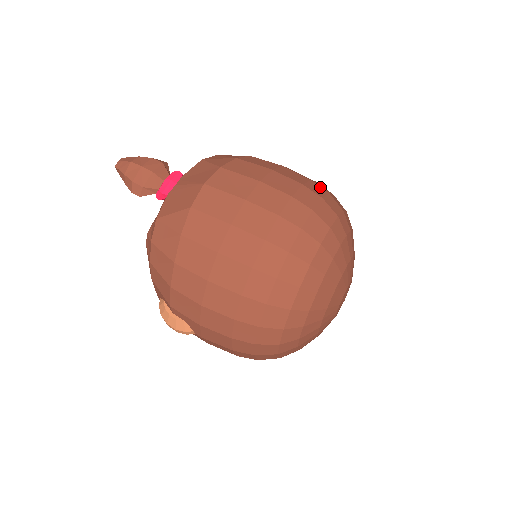
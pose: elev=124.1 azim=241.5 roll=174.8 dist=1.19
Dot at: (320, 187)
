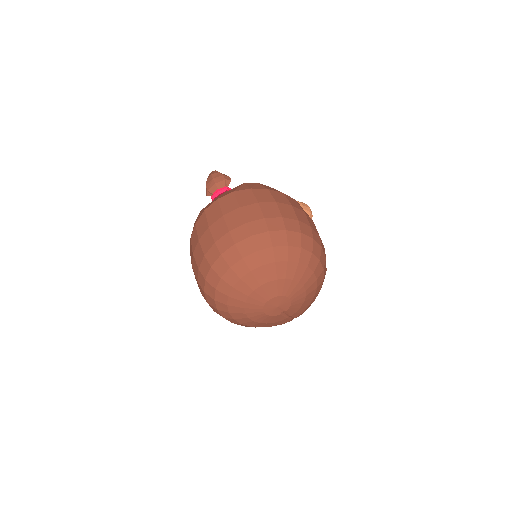
Dot at: (283, 224)
